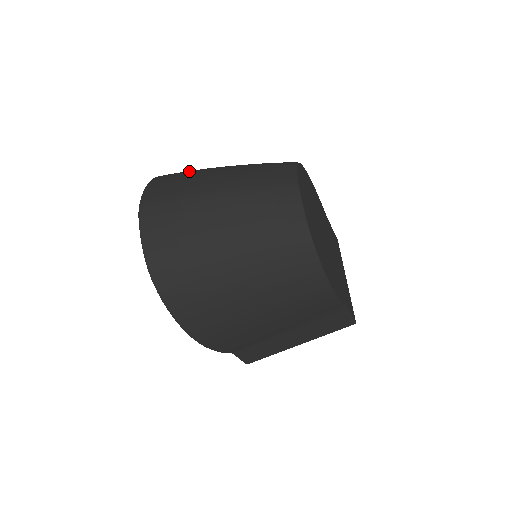
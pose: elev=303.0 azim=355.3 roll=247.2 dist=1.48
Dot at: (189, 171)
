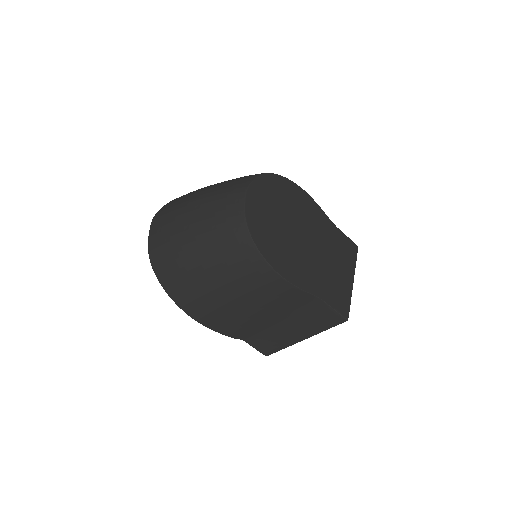
Dot at: occluded
